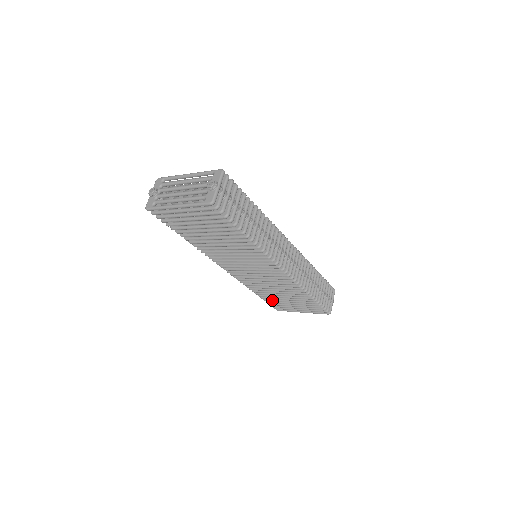
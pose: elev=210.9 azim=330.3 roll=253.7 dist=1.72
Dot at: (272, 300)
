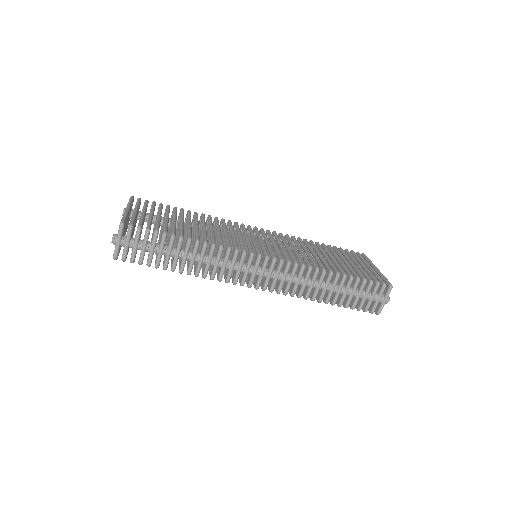
Dot at: occluded
